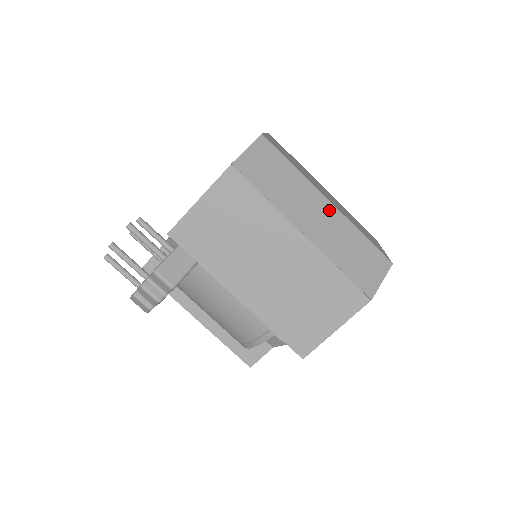
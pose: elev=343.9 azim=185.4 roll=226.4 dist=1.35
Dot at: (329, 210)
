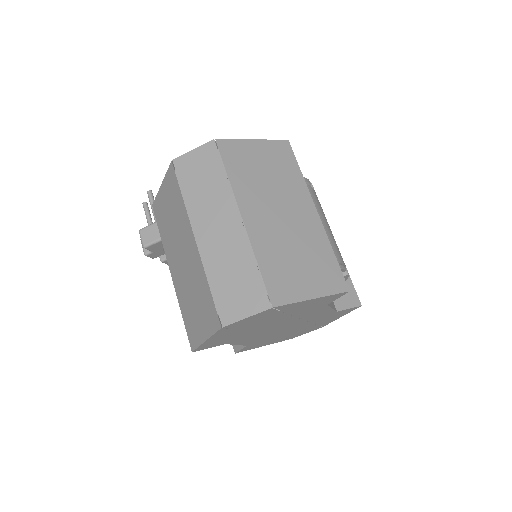
Dot at: (235, 226)
